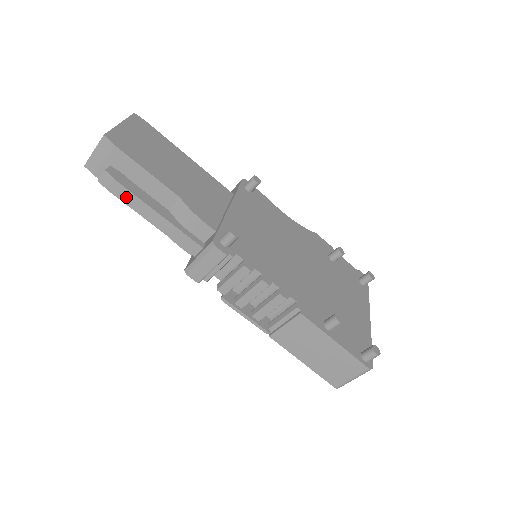
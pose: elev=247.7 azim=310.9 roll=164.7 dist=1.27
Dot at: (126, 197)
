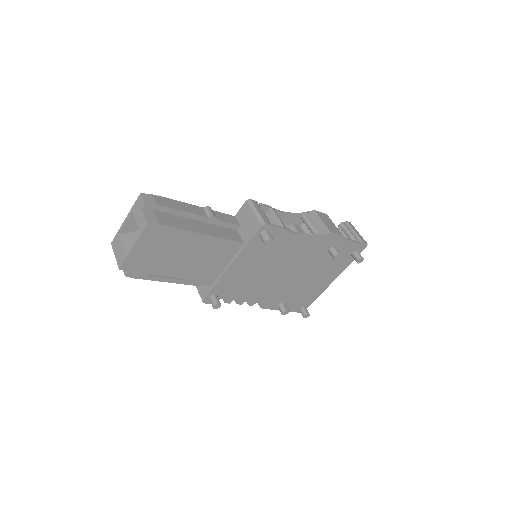
Dot at: occluded
